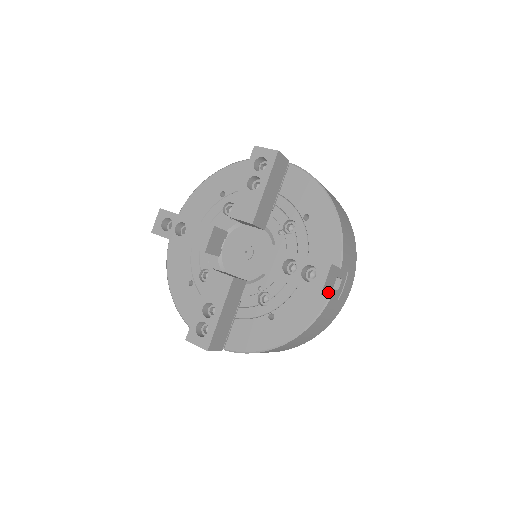
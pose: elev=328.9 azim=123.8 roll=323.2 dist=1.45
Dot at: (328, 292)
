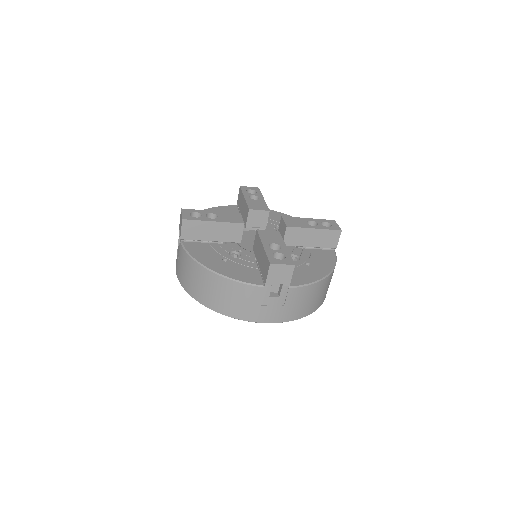
Dot at: (337, 240)
